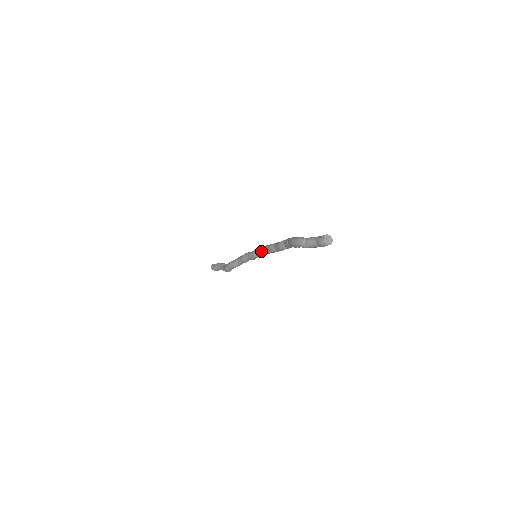
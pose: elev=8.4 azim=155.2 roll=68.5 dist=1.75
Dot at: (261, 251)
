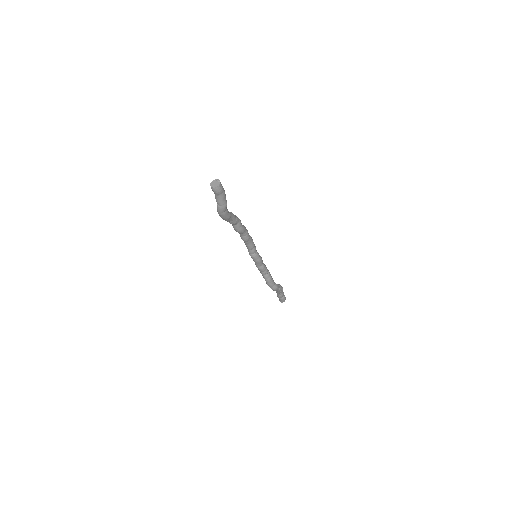
Dot at: (249, 249)
